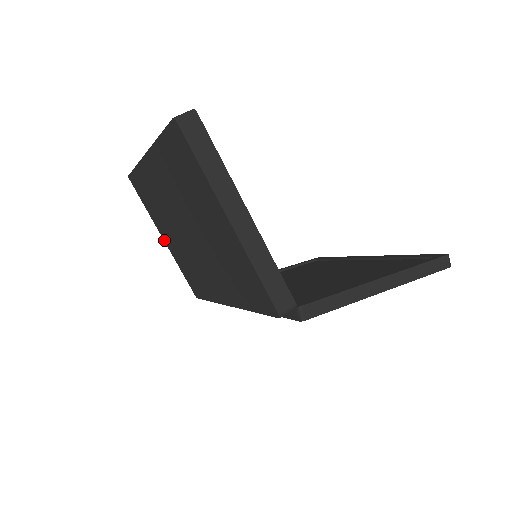
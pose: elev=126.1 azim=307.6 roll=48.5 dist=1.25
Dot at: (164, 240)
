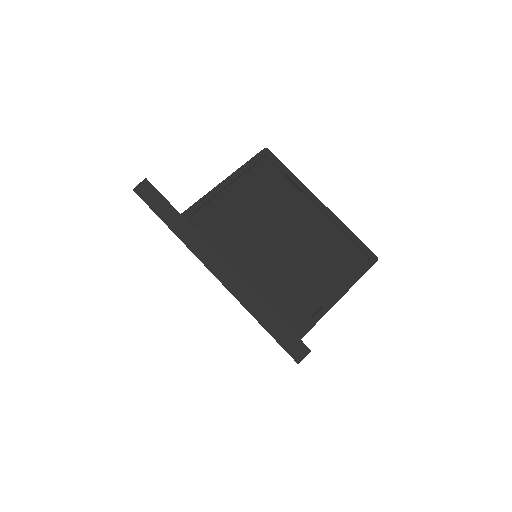
Dot at: occluded
